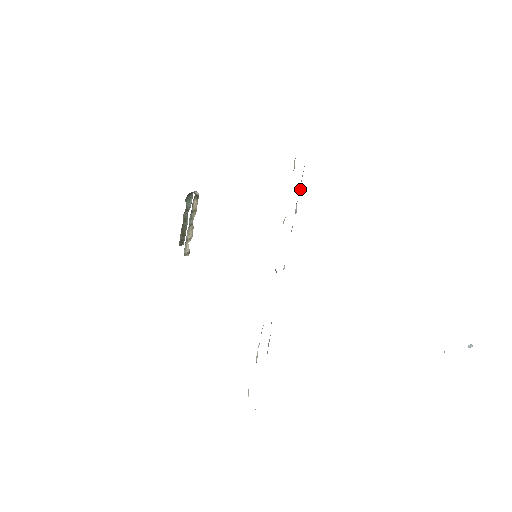
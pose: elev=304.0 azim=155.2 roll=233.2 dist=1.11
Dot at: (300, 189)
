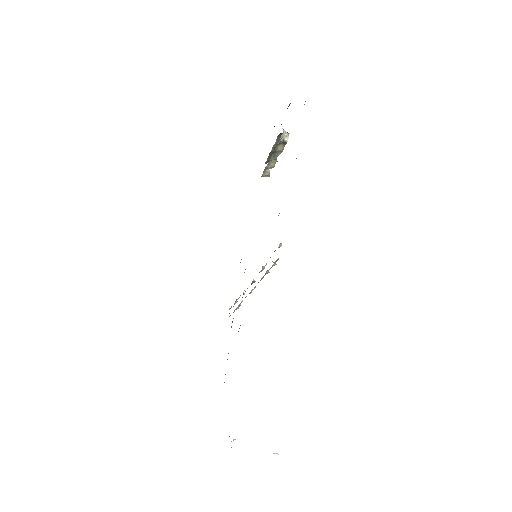
Dot at: occluded
